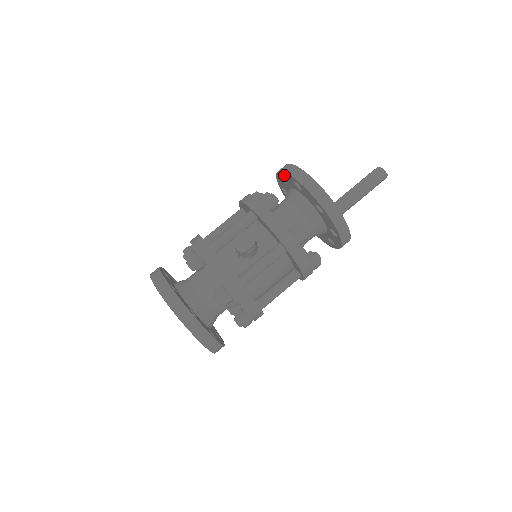
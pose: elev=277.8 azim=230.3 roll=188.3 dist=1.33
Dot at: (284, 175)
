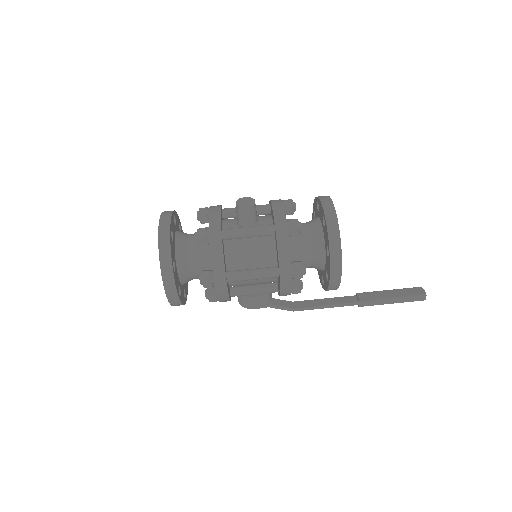
Dot at: (314, 205)
